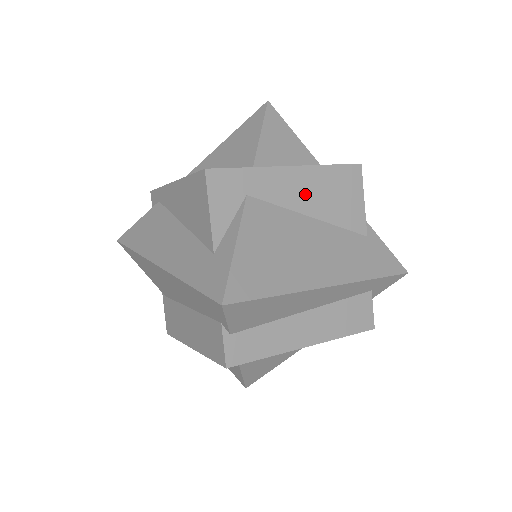
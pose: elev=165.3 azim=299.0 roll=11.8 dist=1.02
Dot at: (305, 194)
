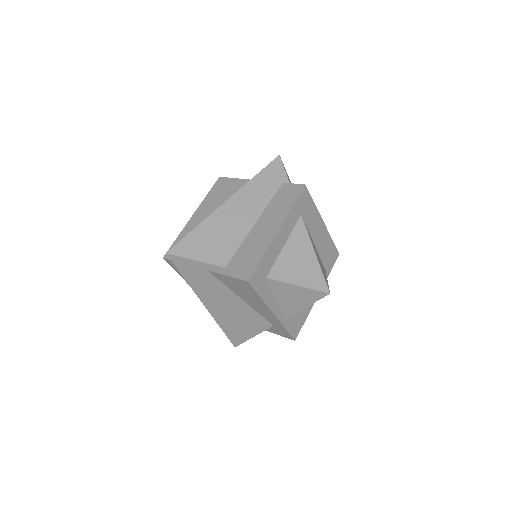
Dot at: occluded
